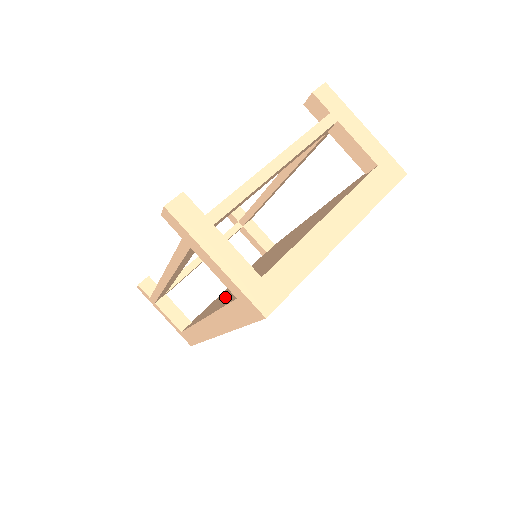
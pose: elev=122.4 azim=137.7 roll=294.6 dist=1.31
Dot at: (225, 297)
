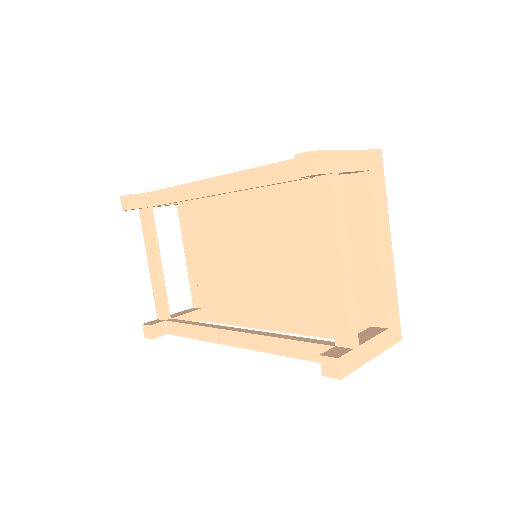
Dot at: (270, 304)
